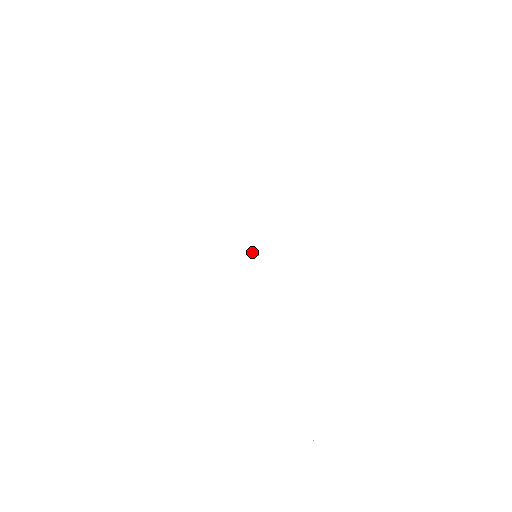
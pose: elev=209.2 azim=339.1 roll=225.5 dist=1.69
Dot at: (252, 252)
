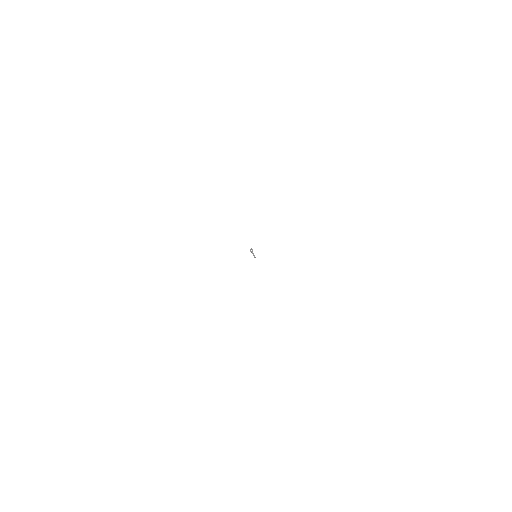
Dot at: (250, 251)
